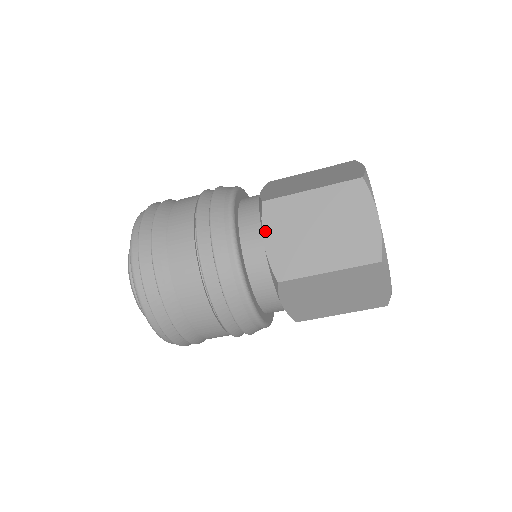
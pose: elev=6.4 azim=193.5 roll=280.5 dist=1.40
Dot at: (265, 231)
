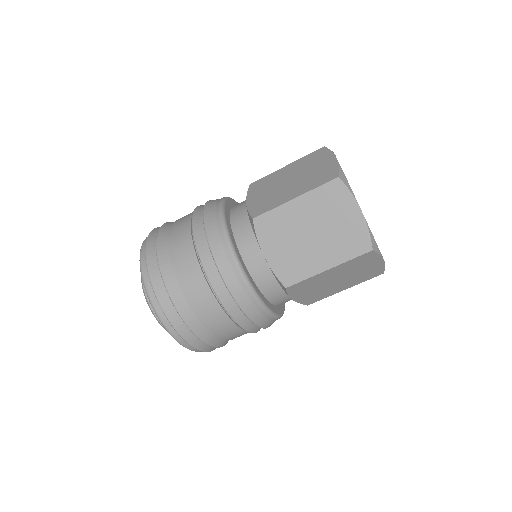
Dot at: (248, 197)
